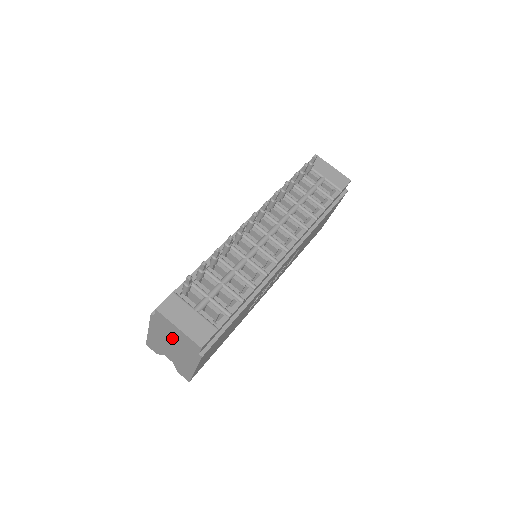
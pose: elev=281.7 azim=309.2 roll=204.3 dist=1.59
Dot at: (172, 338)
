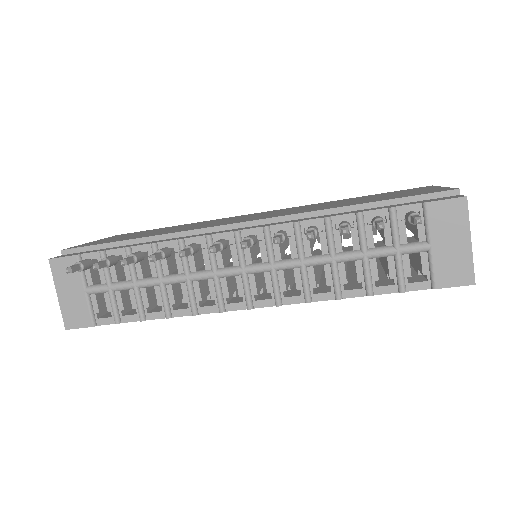
Dot at: occluded
